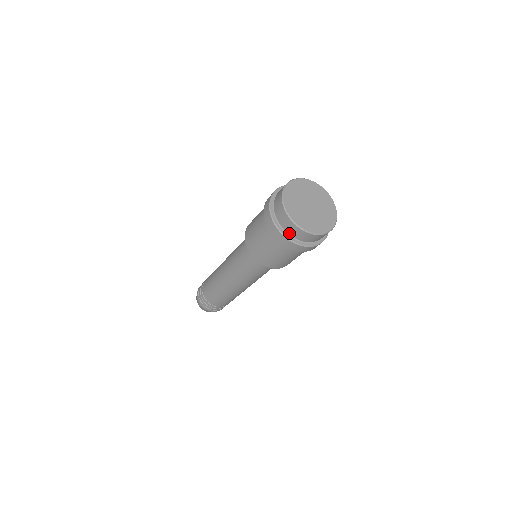
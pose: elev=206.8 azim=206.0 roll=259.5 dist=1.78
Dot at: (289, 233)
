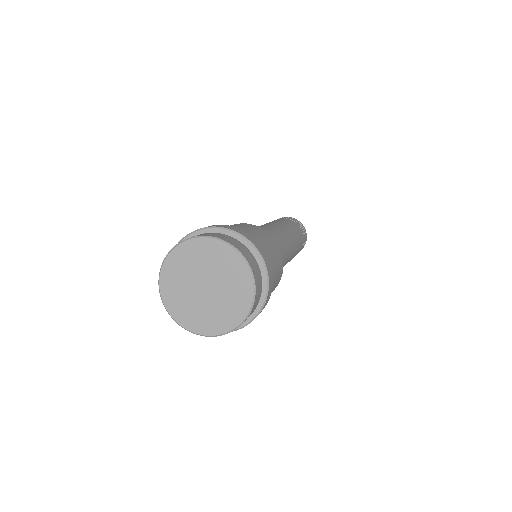
Dot at: occluded
